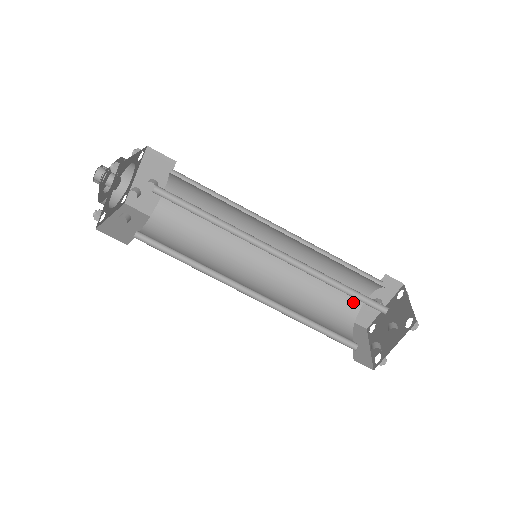
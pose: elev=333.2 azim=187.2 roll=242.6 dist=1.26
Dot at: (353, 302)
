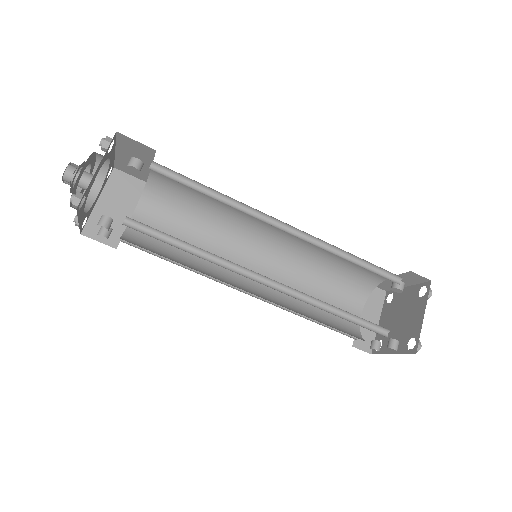
Dot at: (371, 279)
